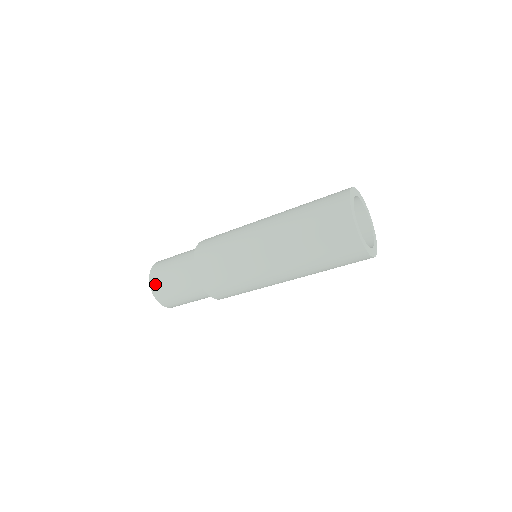
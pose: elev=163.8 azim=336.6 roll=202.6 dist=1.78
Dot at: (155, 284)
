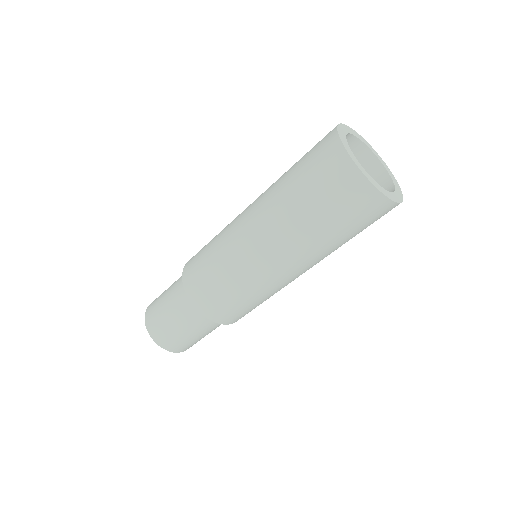
Dot at: (168, 345)
